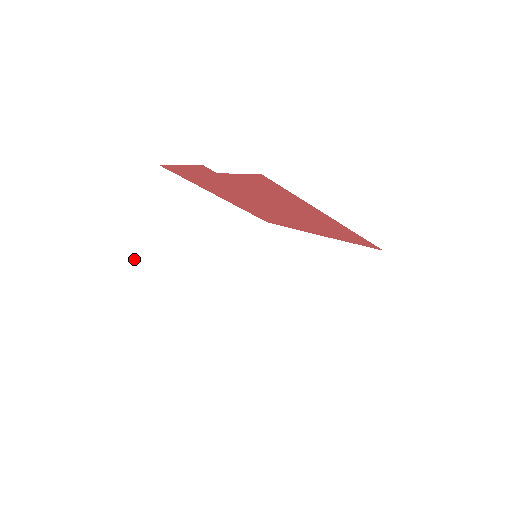
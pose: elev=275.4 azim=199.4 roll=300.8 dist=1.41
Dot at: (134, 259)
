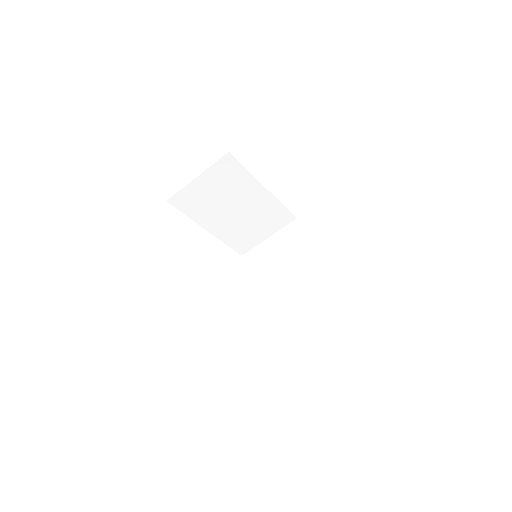
Dot at: (176, 203)
